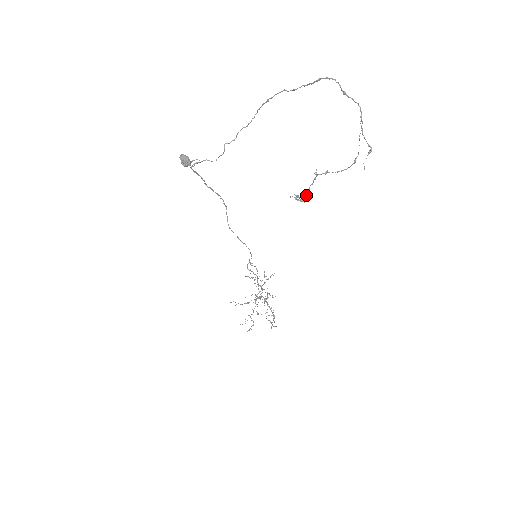
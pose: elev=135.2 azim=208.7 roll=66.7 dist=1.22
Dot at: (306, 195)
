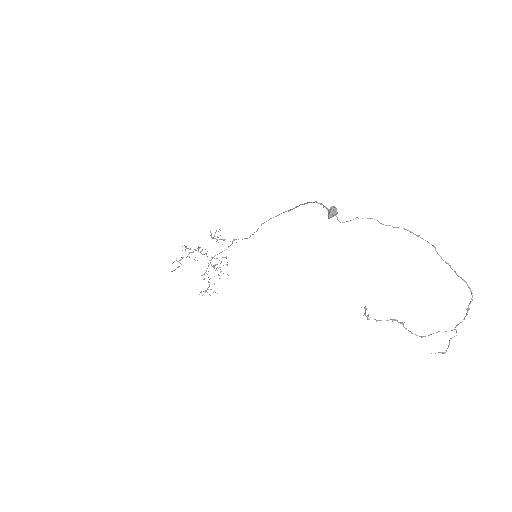
Dot at: (375, 319)
